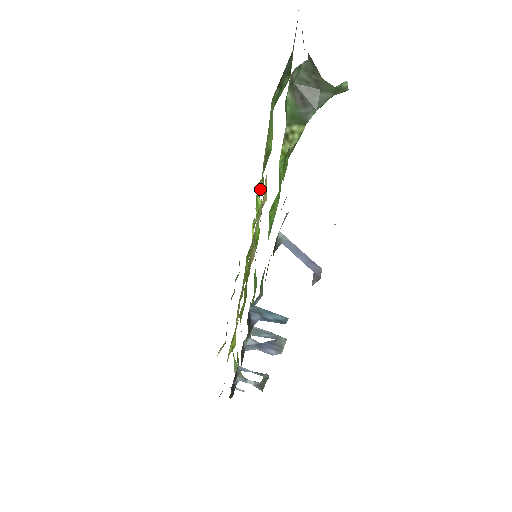
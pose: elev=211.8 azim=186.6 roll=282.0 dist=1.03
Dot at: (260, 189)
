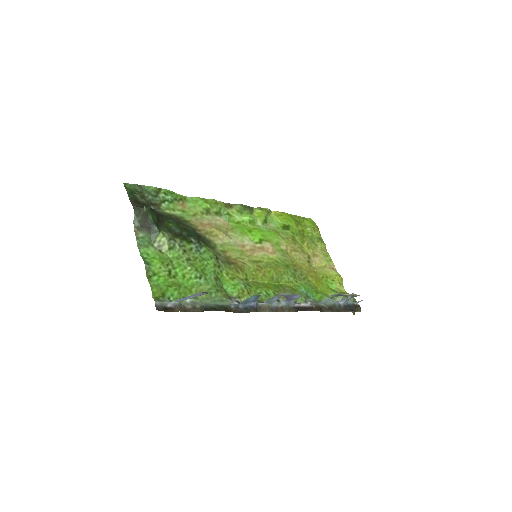
Dot at: (238, 214)
